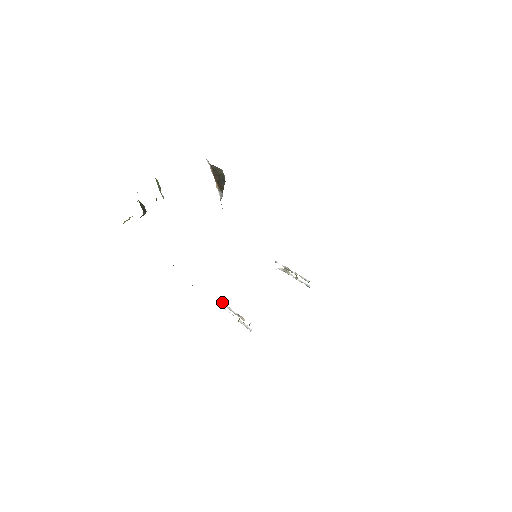
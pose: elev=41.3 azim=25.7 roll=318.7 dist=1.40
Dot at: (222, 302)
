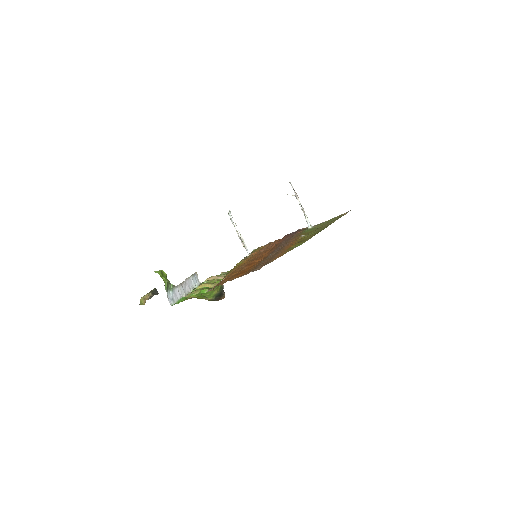
Dot at: (231, 218)
